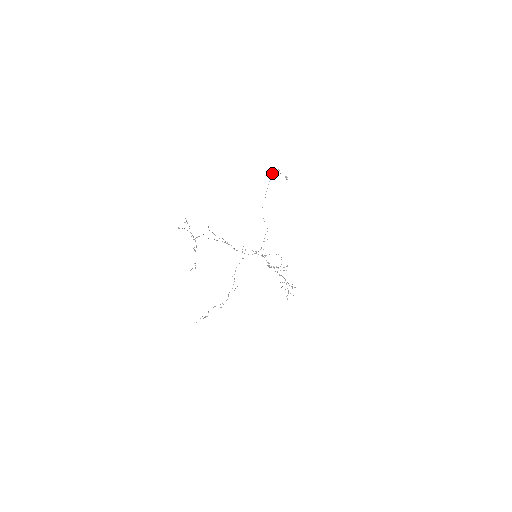
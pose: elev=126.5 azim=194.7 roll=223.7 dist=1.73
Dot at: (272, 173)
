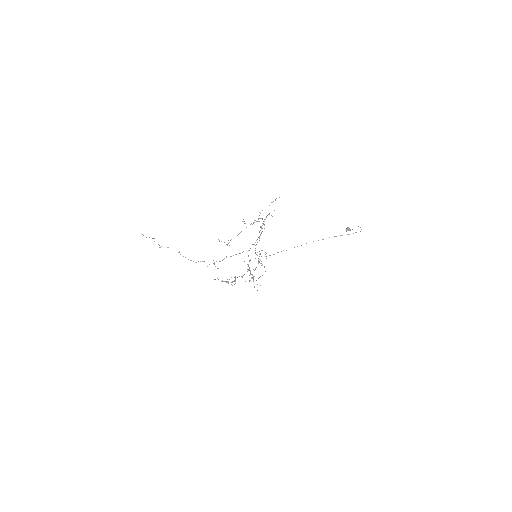
Dot at: (356, 232)
